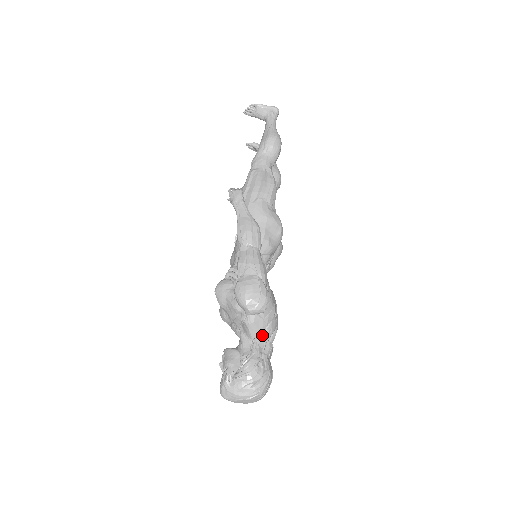
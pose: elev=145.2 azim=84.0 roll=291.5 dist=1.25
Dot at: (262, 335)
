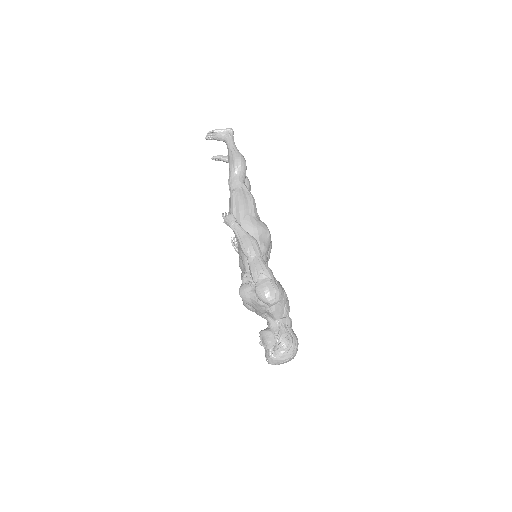
Dot at: (282, 315)
